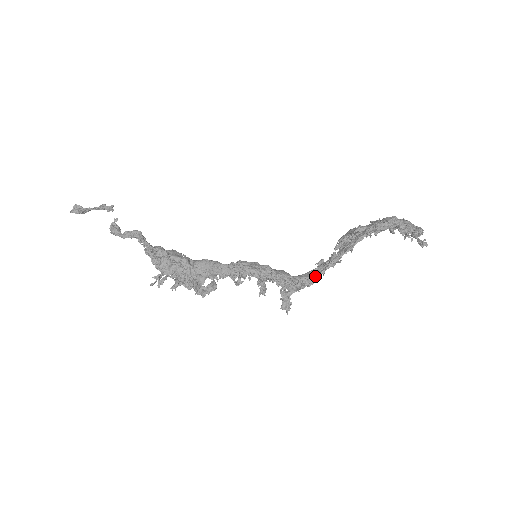
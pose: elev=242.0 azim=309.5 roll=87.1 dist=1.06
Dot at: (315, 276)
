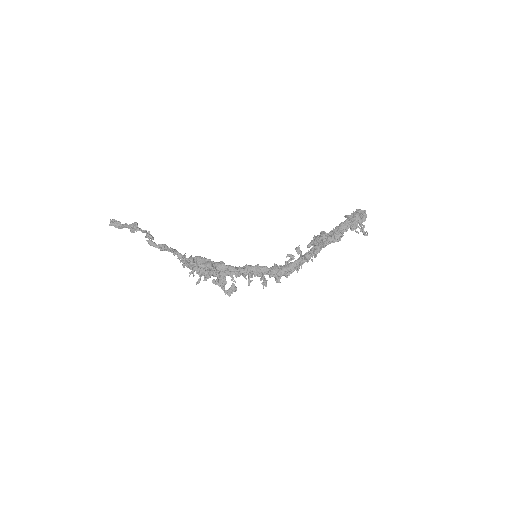
Dot at: (296, 268)
